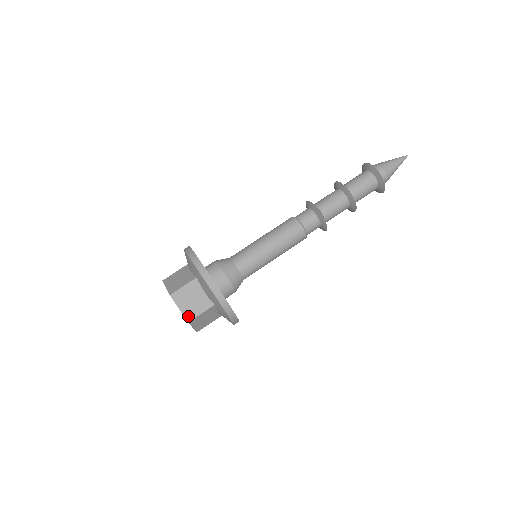
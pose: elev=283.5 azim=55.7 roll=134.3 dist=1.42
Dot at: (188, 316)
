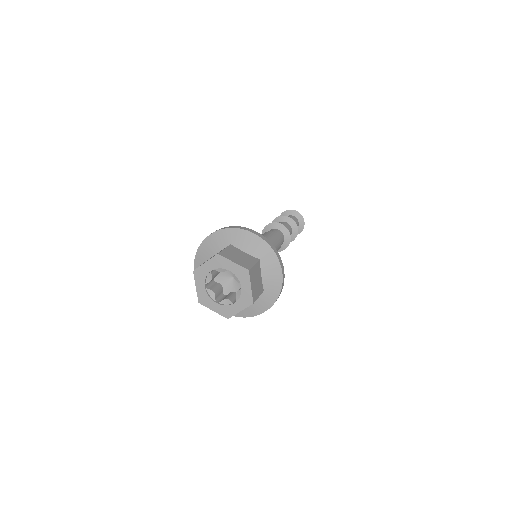
Dot at: (245, 266)
